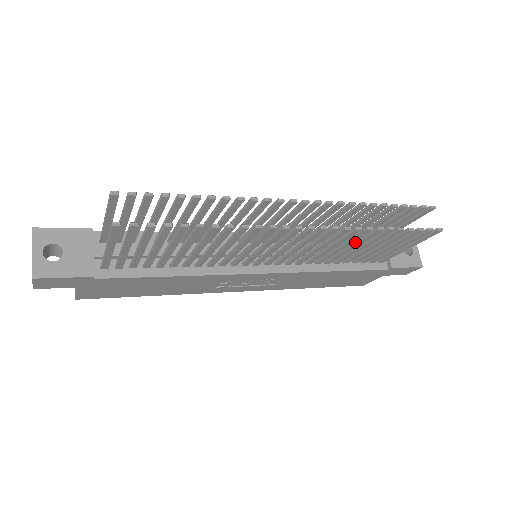
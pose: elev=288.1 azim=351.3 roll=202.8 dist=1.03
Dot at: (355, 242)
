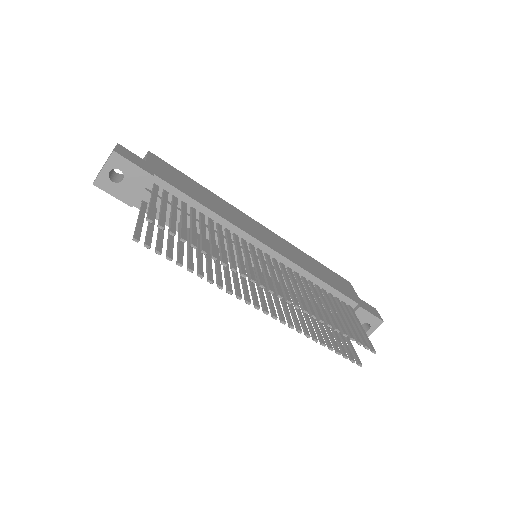
Dot at: (307, 320)
